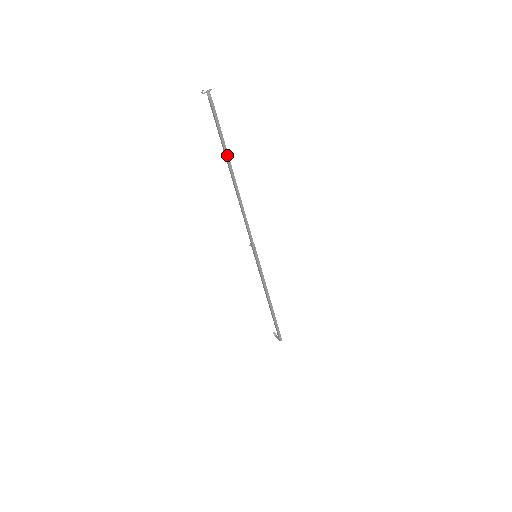
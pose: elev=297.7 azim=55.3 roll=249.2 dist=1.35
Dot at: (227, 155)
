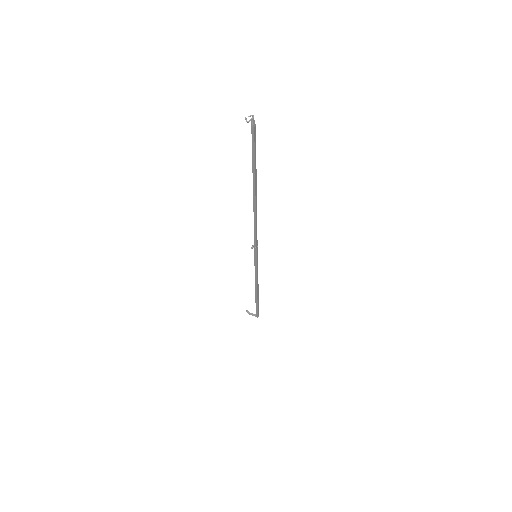
Dot at: (255, 175)
